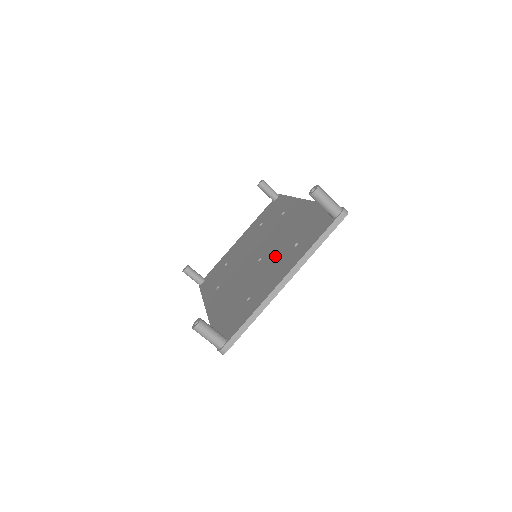
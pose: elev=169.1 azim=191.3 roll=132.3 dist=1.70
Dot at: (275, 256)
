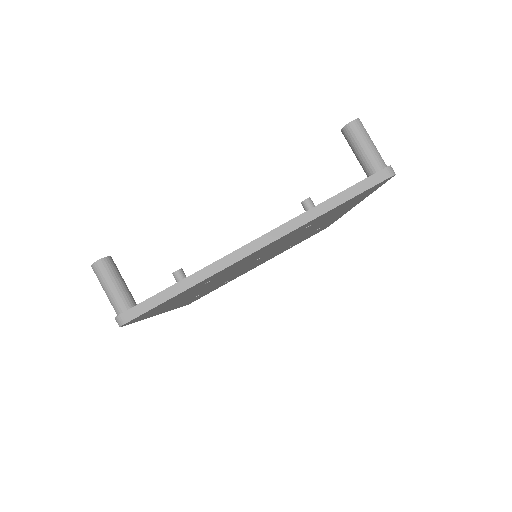
Dot at: occluded
